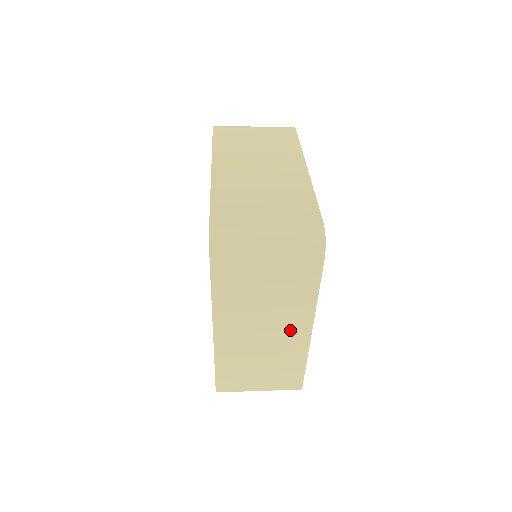
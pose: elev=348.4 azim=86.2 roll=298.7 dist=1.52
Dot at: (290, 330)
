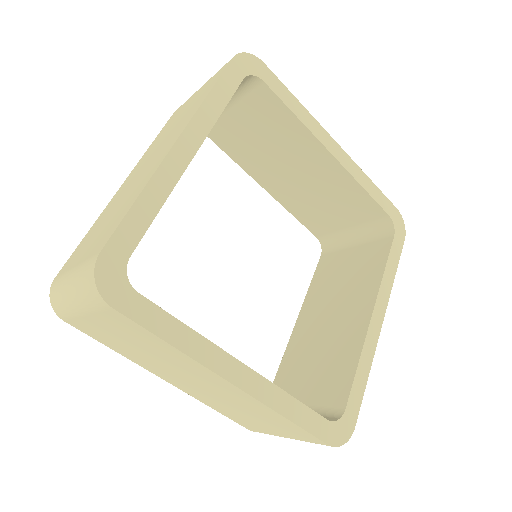
Dot at: (213, 382)
